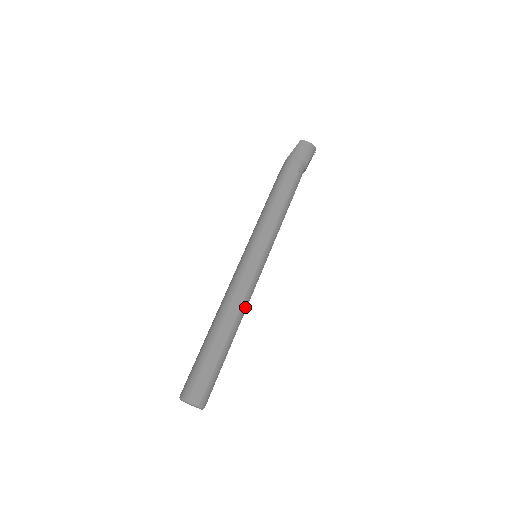
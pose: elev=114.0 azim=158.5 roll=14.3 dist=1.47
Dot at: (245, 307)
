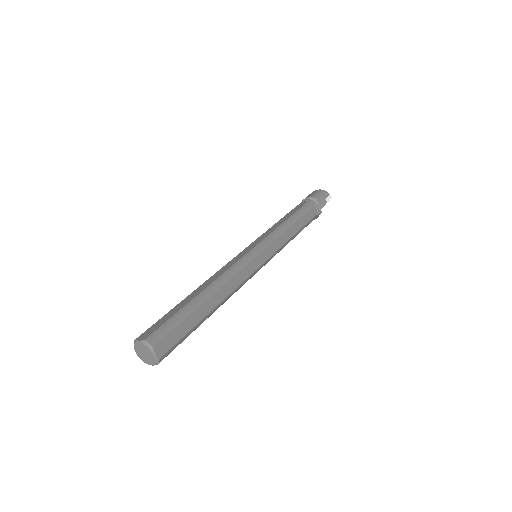
Dot at: (227, 277)
